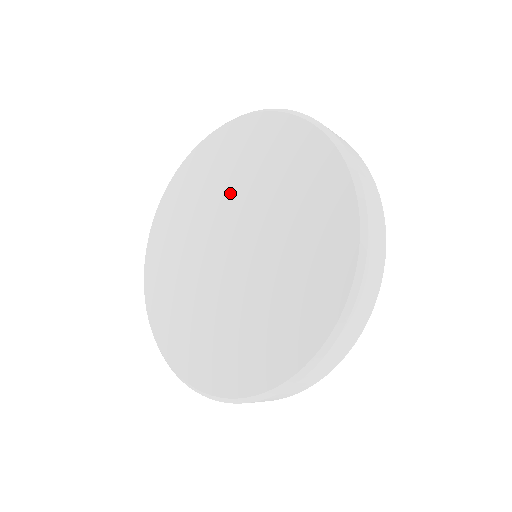
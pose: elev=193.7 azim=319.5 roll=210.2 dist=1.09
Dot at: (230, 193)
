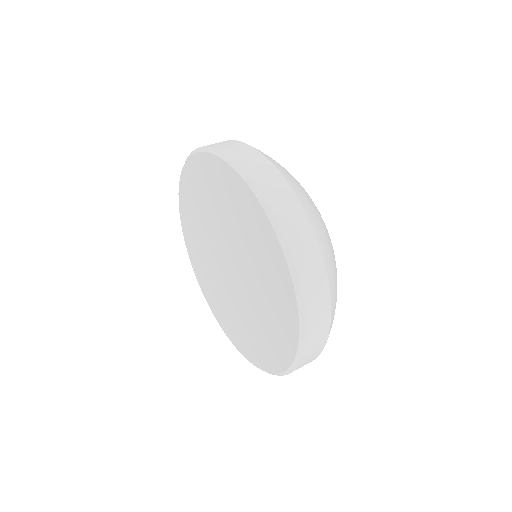
Dot at: (209, 225)
